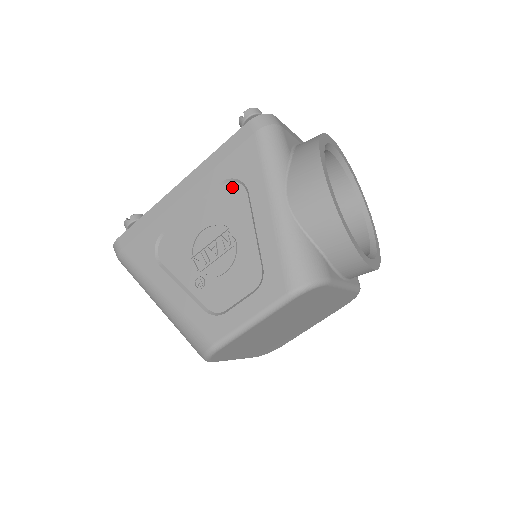
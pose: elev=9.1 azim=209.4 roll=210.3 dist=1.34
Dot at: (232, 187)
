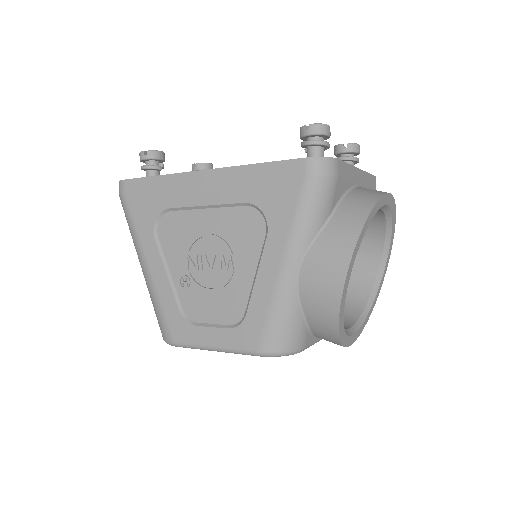
Dot at: (255, 215)
